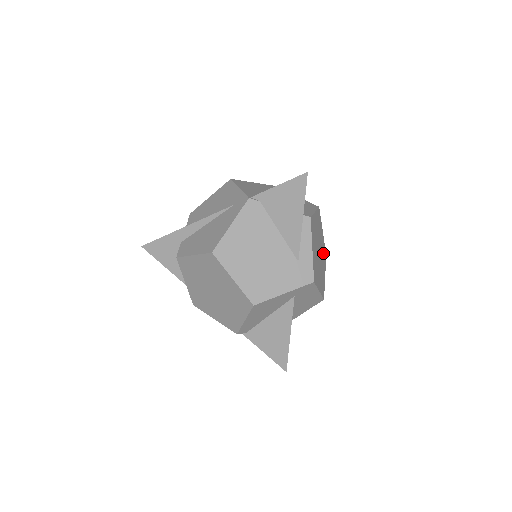
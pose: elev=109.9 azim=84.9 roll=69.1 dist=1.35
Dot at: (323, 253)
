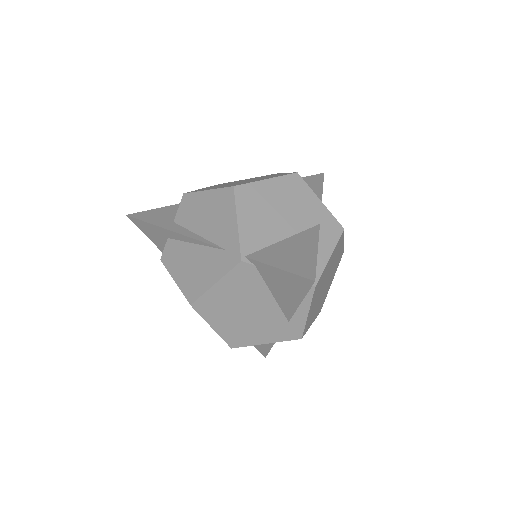
Dot at: (336, 265)
